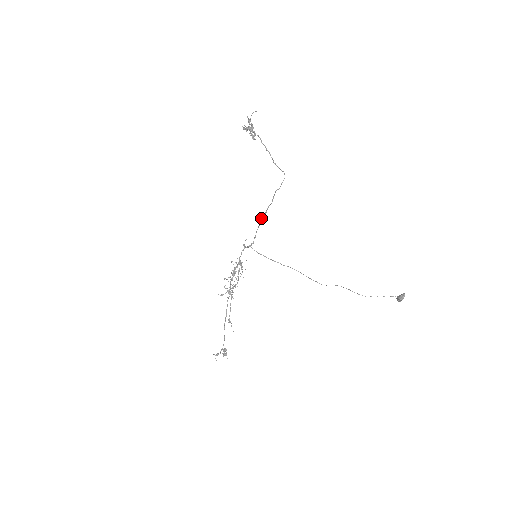
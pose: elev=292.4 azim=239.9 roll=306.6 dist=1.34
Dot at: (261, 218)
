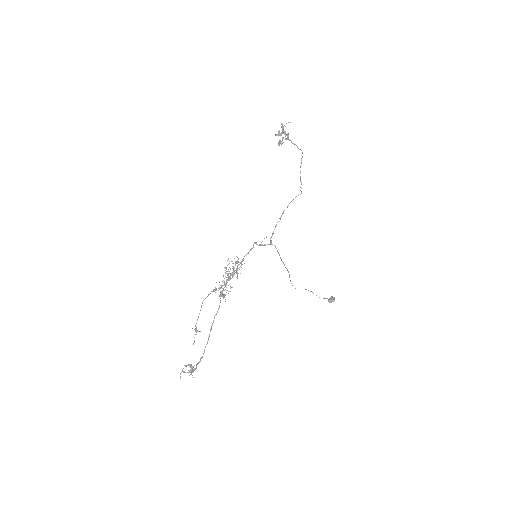
Dot at: (280, 219)
